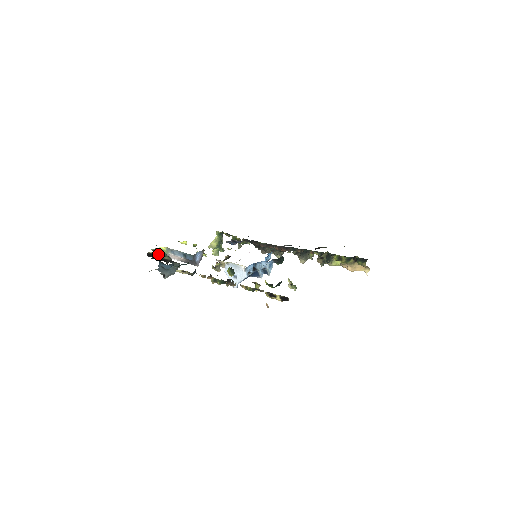
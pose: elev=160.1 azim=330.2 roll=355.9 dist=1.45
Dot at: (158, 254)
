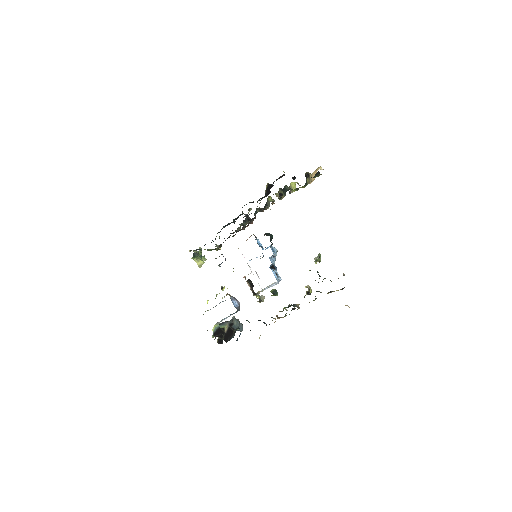
Dot at: (219, 333)
